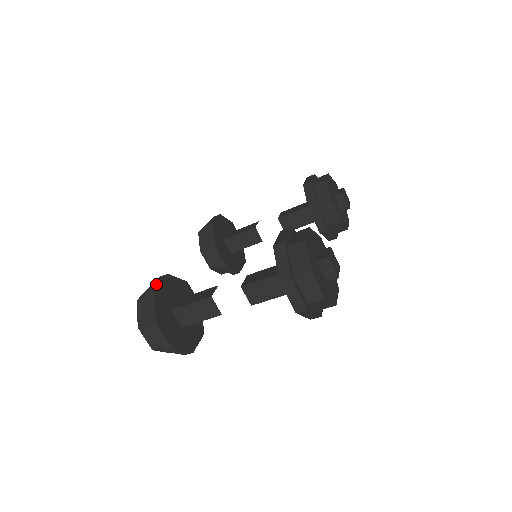
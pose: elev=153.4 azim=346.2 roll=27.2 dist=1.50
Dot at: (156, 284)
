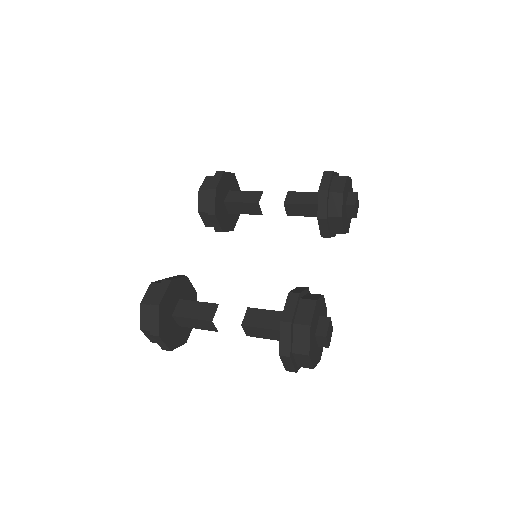
Dot at: (160, 295)
